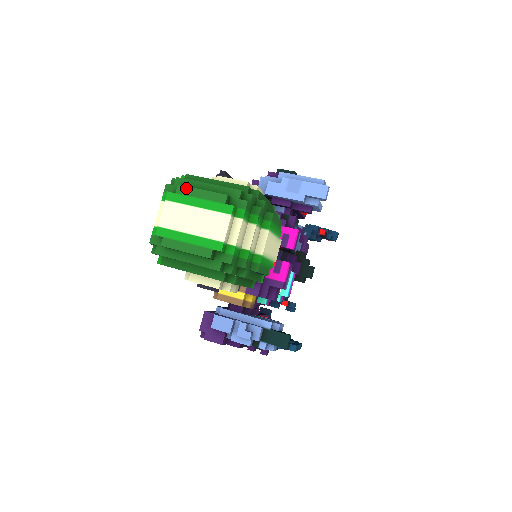
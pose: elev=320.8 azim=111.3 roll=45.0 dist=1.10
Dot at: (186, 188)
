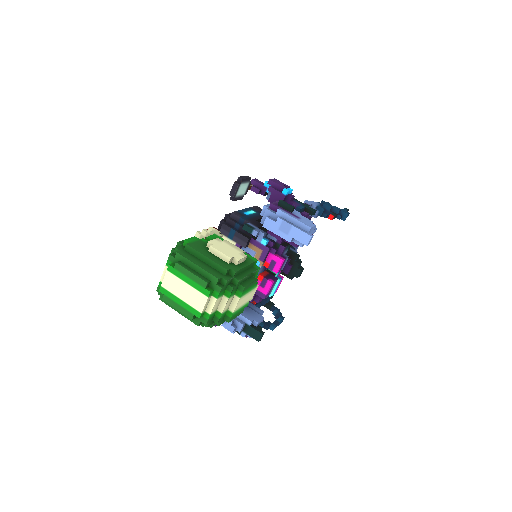
Dot at: (181, 267)
